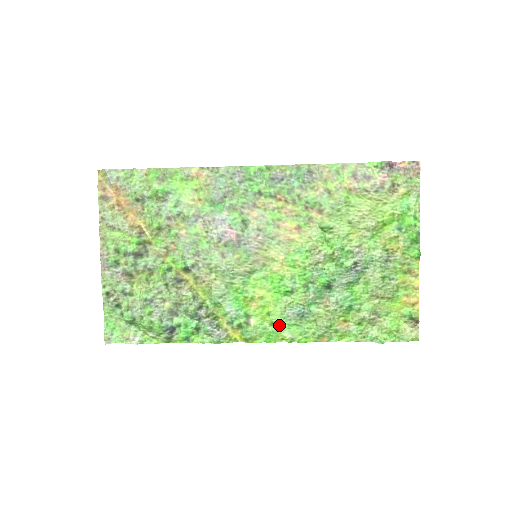
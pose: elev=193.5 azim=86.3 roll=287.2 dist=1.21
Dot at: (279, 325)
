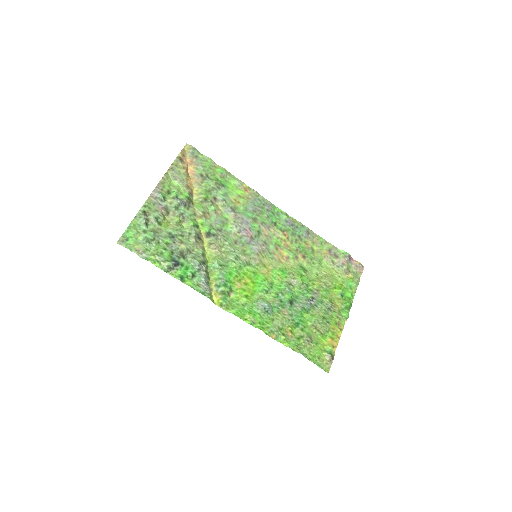
Dot at: (249, 308)
